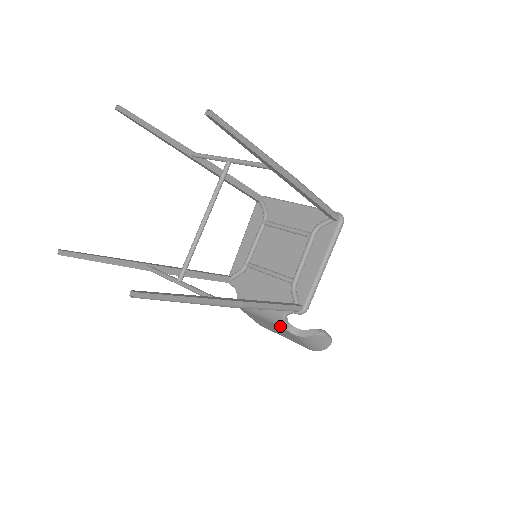
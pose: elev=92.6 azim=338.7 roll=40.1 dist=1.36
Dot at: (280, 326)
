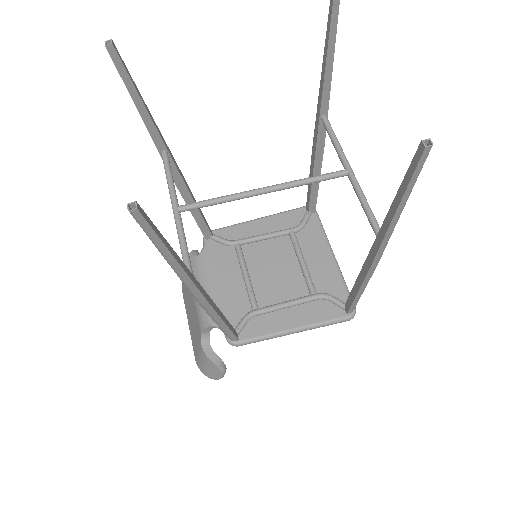
Dot at: (200, 325)
